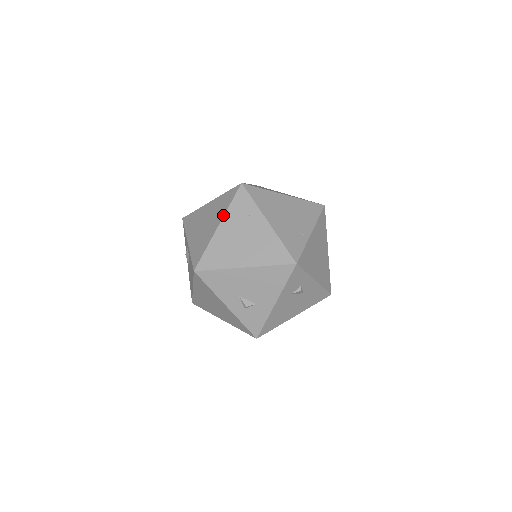
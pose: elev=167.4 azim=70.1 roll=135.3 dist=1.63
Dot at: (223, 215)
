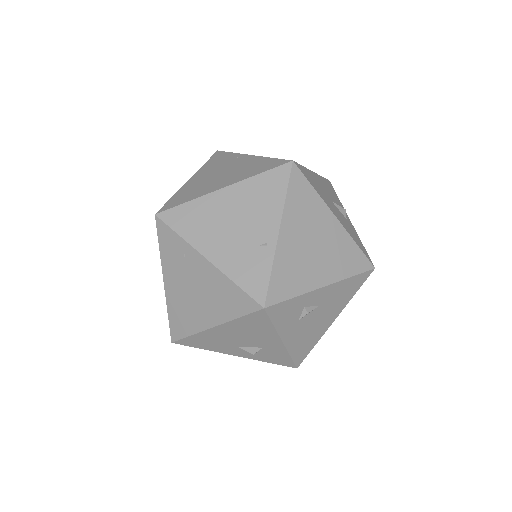
Dot at: (161, 265)
